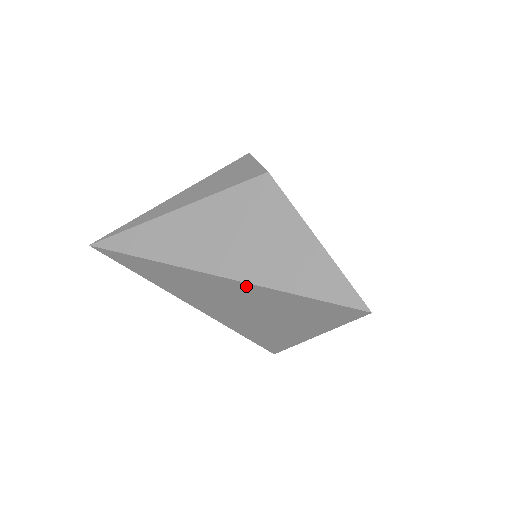
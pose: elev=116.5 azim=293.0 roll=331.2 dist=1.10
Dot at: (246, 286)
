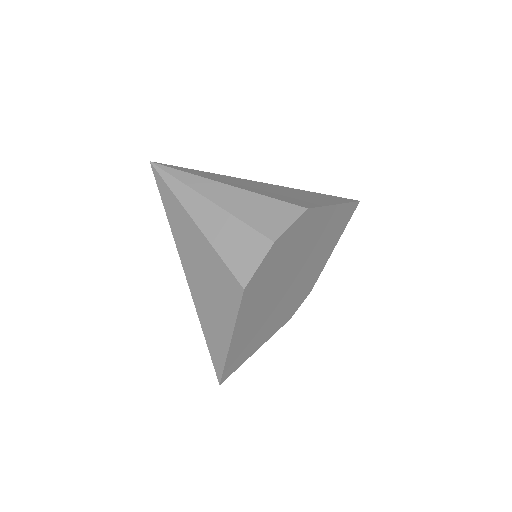
Dot at: occluded
